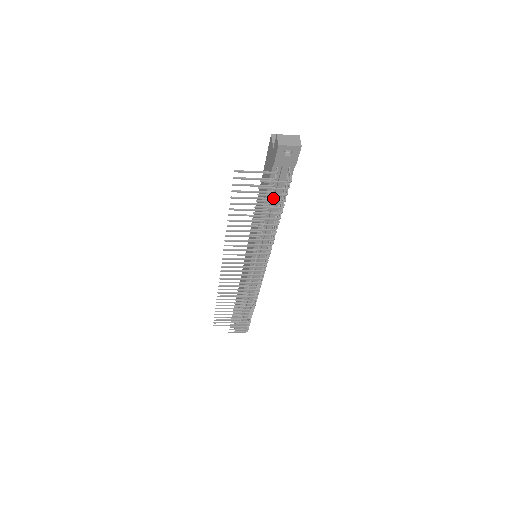
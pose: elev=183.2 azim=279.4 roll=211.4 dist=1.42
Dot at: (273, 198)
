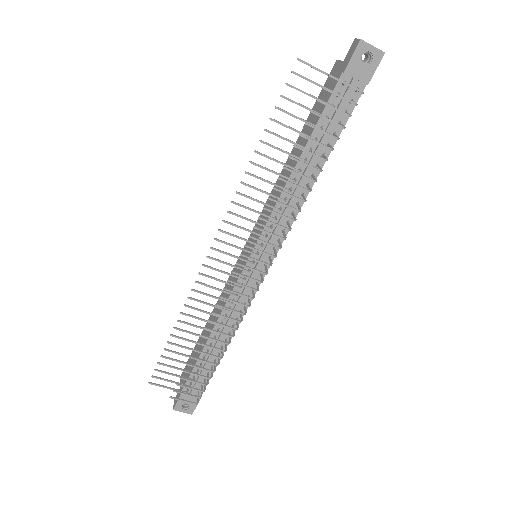
Dot at: (321, 137)
